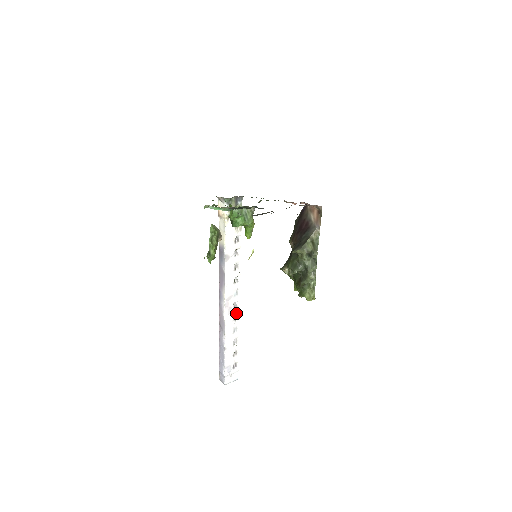
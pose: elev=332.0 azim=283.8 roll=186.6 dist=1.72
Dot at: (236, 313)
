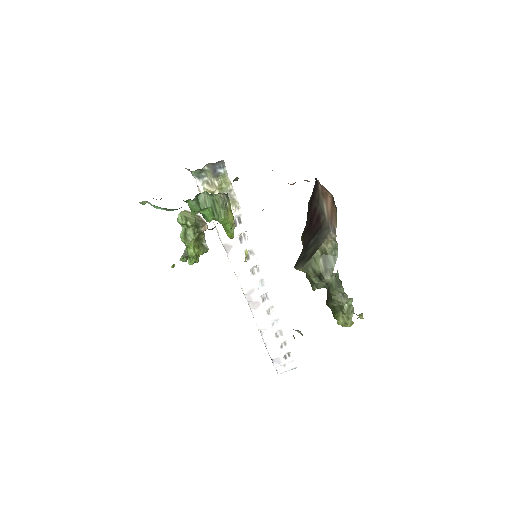
Dot at: (268, 306)
